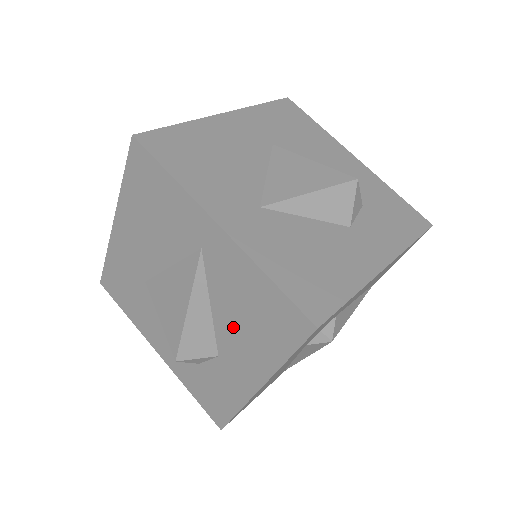
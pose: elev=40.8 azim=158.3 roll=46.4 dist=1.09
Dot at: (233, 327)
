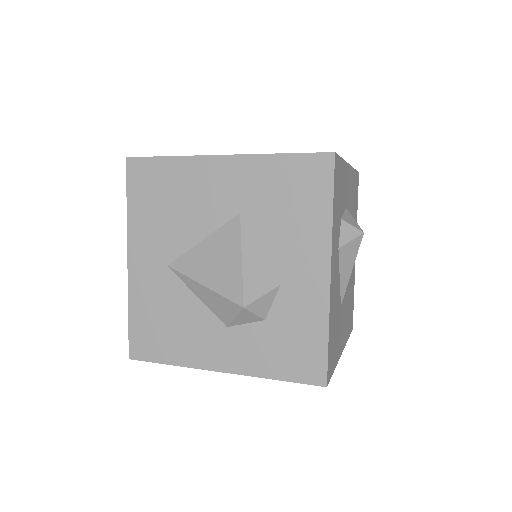
Dot at: occluded
